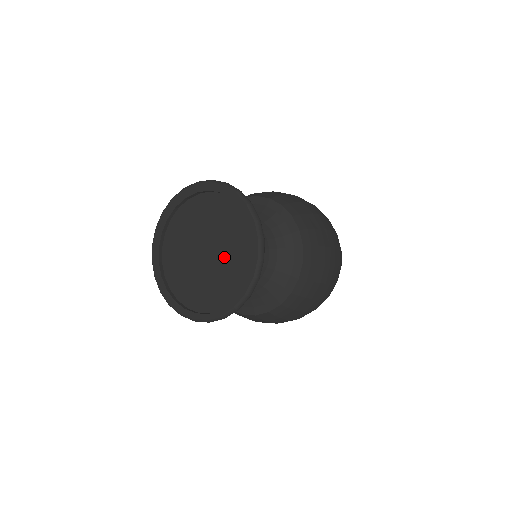
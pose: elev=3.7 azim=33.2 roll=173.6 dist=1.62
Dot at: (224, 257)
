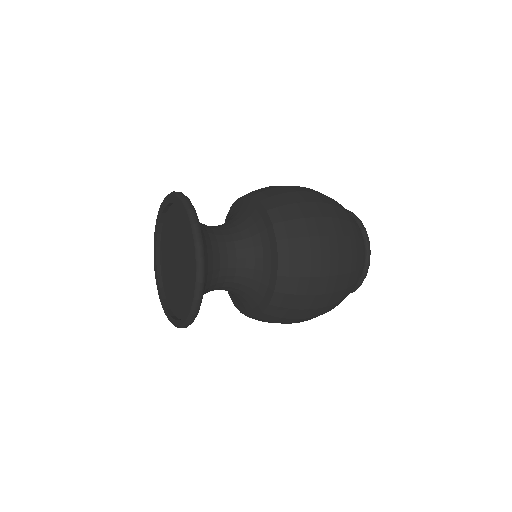
Dot at: (185, 264)
